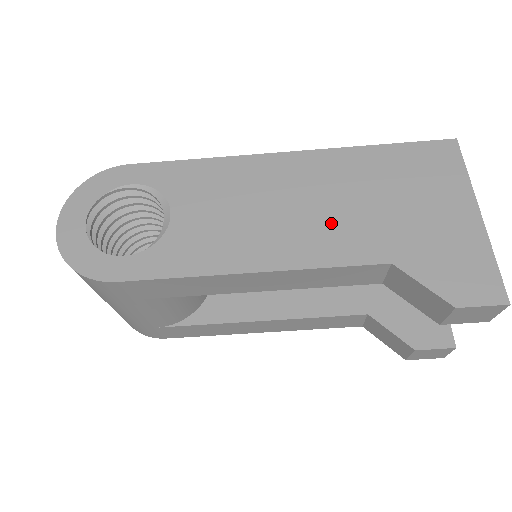
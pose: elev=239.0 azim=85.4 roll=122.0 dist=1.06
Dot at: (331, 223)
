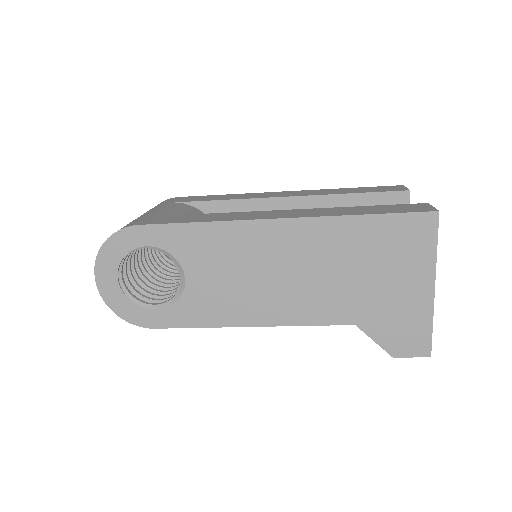
Dot at: (314, 291)
